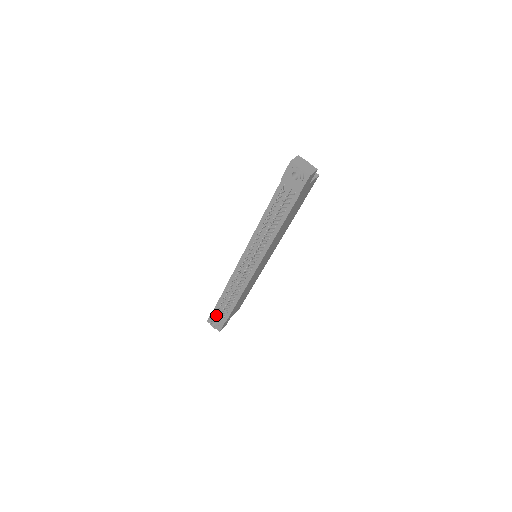
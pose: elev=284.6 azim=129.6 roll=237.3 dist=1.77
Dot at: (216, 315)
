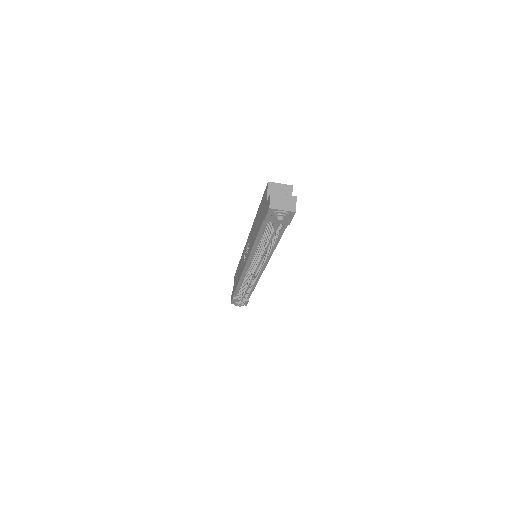
Dot at: occluded
